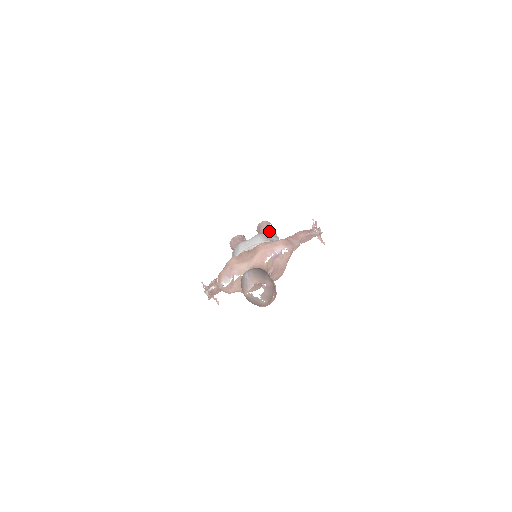
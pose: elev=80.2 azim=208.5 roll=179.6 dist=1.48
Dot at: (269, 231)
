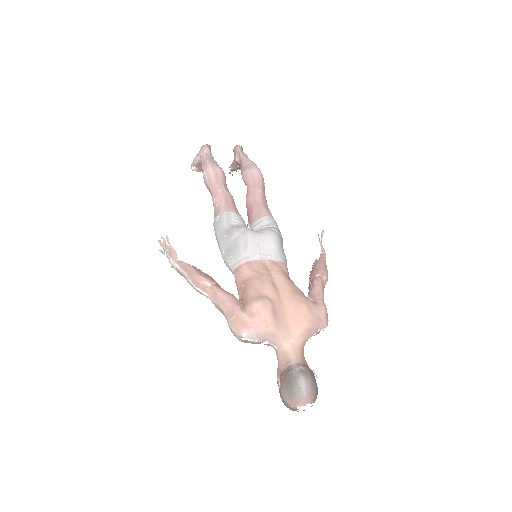
Dot at: (266, 202)
